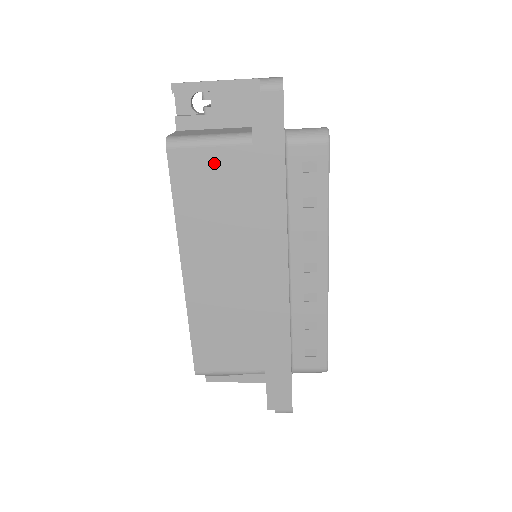
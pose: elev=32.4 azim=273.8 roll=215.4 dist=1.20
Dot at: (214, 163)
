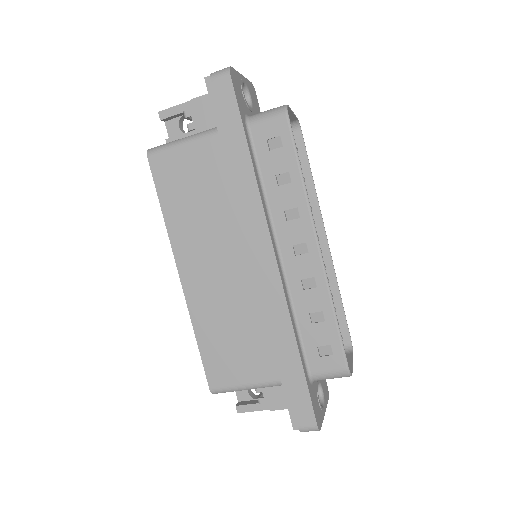
Dot at: (189, 161)
